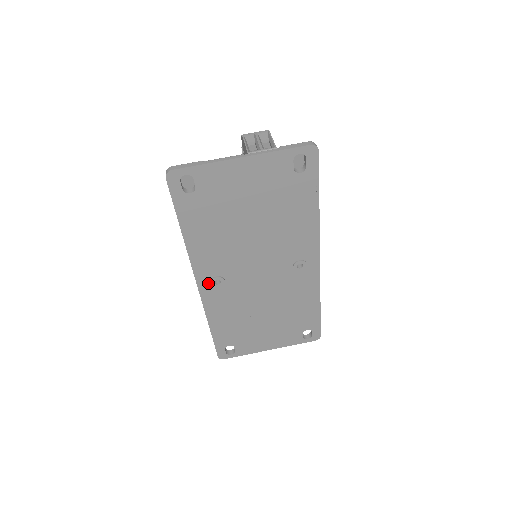
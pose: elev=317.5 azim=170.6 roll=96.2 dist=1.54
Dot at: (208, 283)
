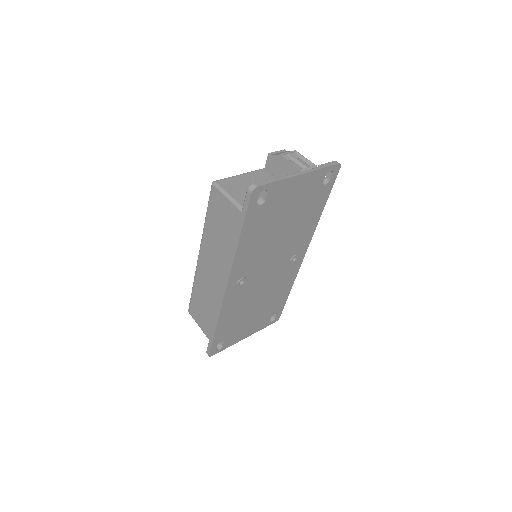
Dot at: (234, 285)
